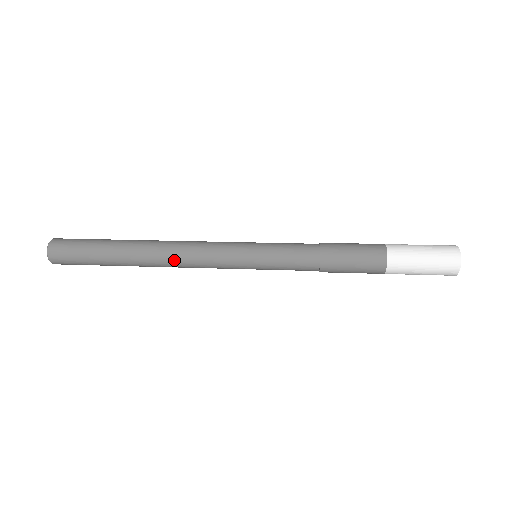
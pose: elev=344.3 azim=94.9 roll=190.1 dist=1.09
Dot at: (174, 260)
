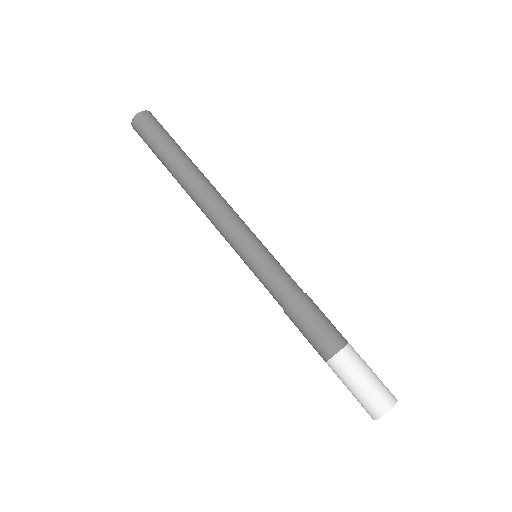
Dot at: occluded
